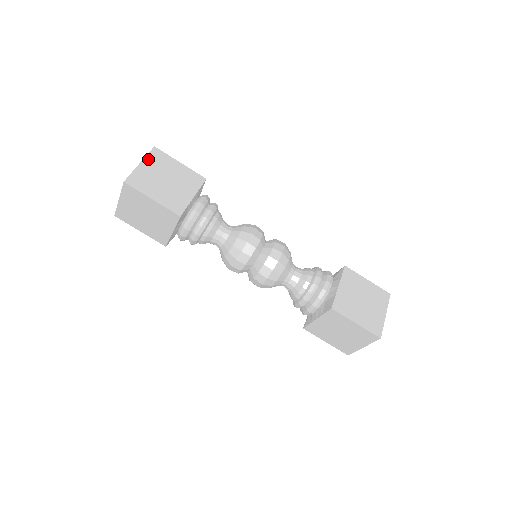
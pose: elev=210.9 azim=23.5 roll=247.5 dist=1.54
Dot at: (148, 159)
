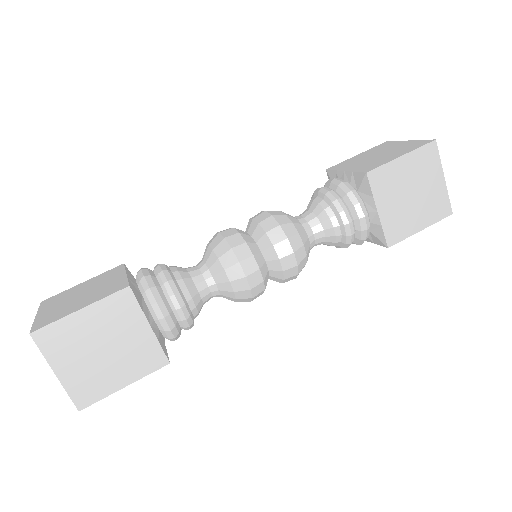
Dot at: (43, 308)
